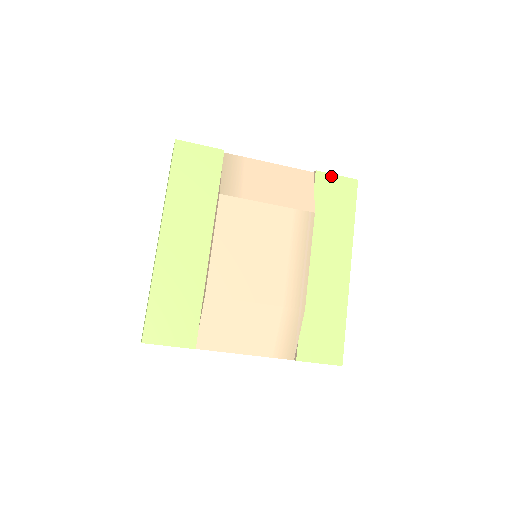
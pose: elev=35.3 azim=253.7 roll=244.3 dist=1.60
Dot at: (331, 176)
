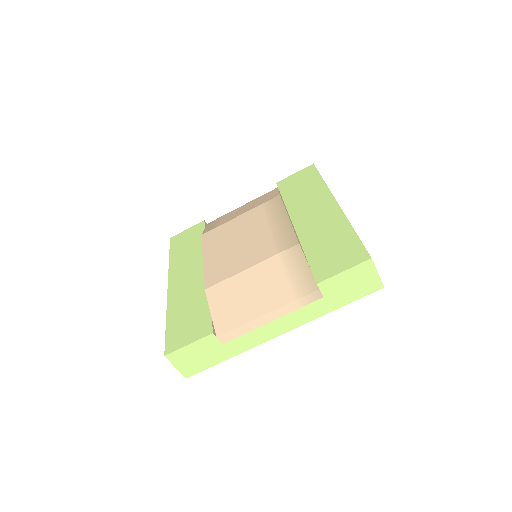
Dot at: (290, 177)
